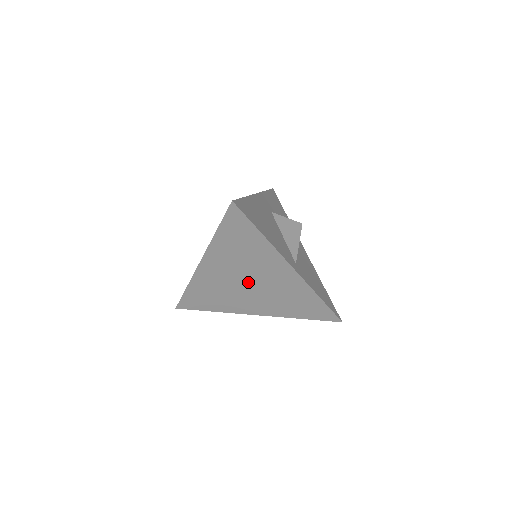
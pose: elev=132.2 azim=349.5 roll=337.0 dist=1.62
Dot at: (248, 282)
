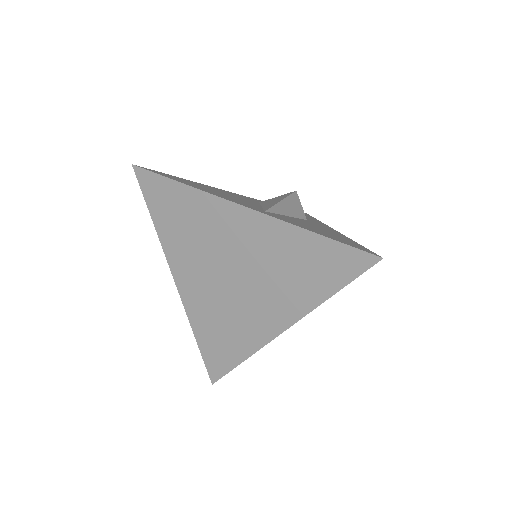
Dot at: (229, 274)
